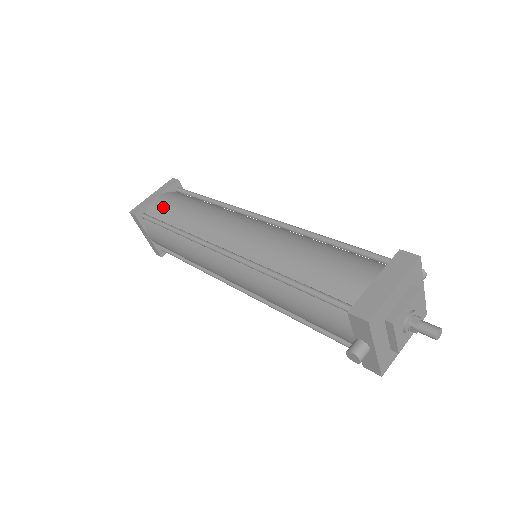
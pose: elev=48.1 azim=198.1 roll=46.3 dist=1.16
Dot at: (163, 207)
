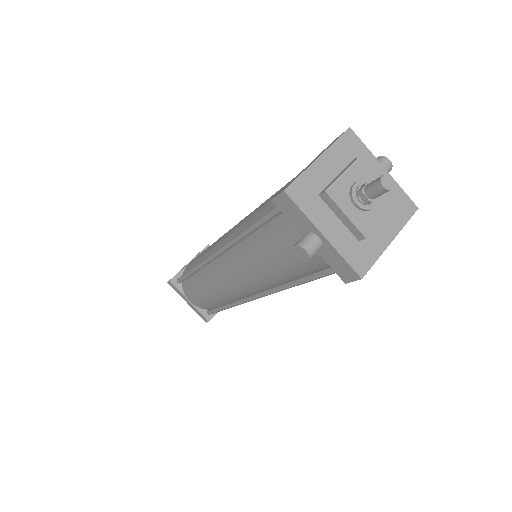
Dot at: (190, 264)
